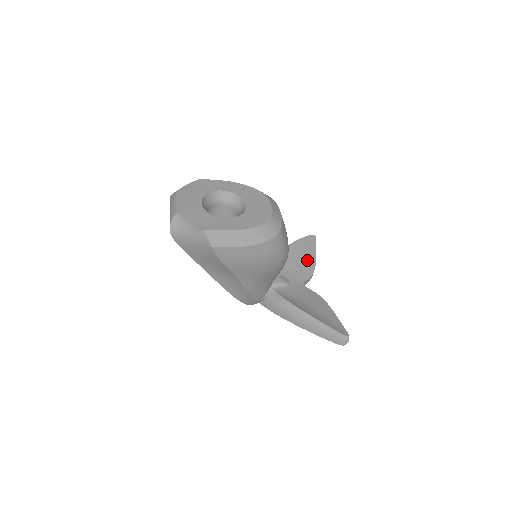
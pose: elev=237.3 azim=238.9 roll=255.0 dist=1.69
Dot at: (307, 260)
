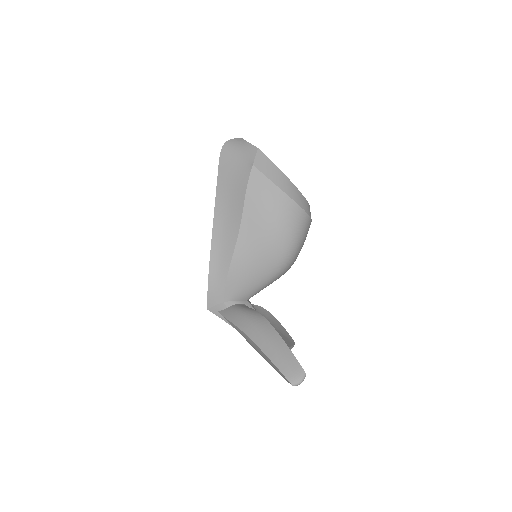
Dot at: occluded
